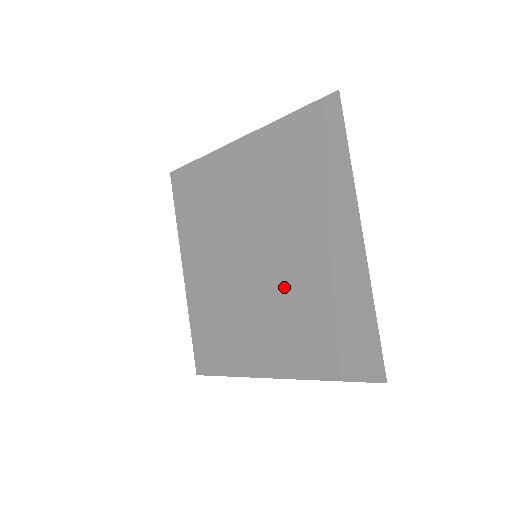
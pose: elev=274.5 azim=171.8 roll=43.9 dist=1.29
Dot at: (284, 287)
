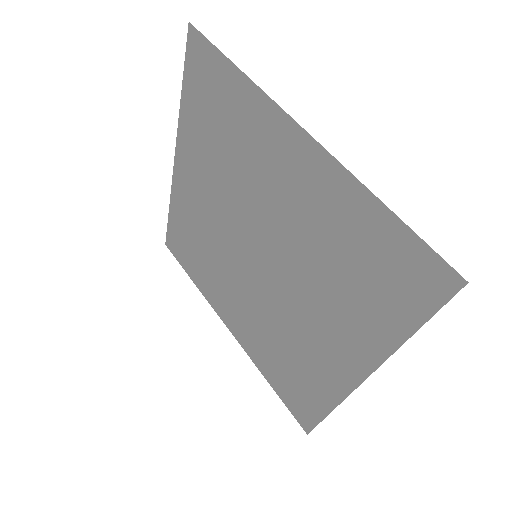
Dot at: (295, 265)
